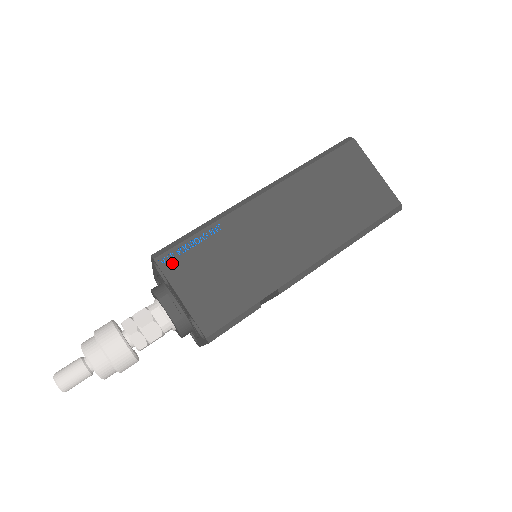
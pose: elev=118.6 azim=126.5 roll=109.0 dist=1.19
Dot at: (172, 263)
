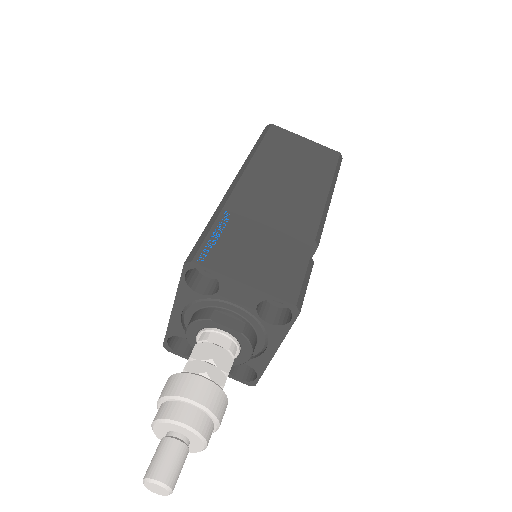
Dot at: (212, 257)
